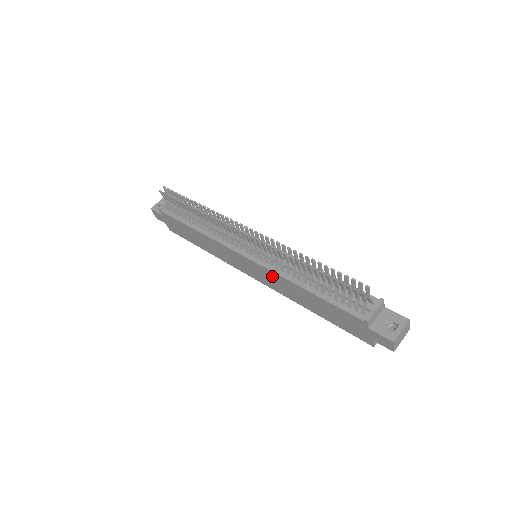
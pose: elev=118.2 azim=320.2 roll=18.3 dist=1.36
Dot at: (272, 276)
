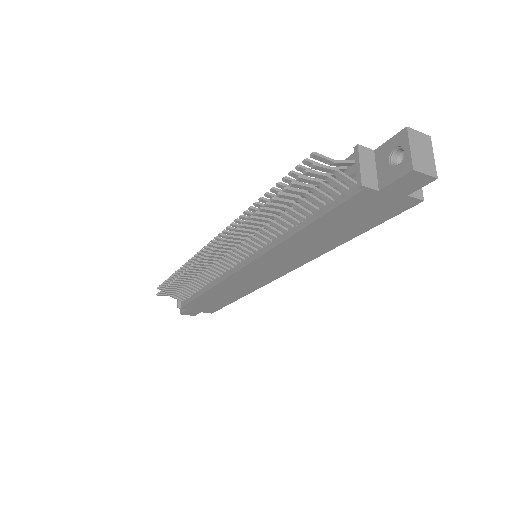
Dot at: (274, 257)
